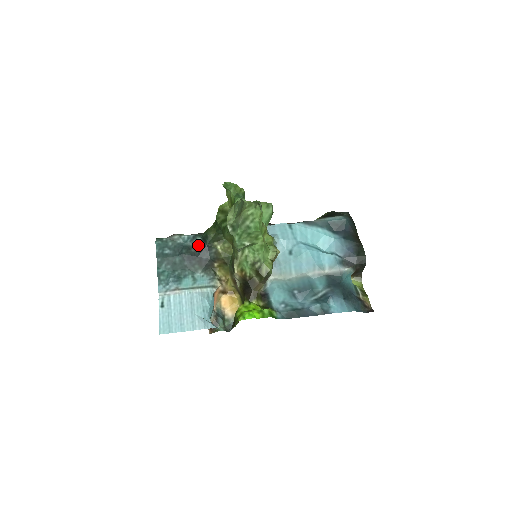
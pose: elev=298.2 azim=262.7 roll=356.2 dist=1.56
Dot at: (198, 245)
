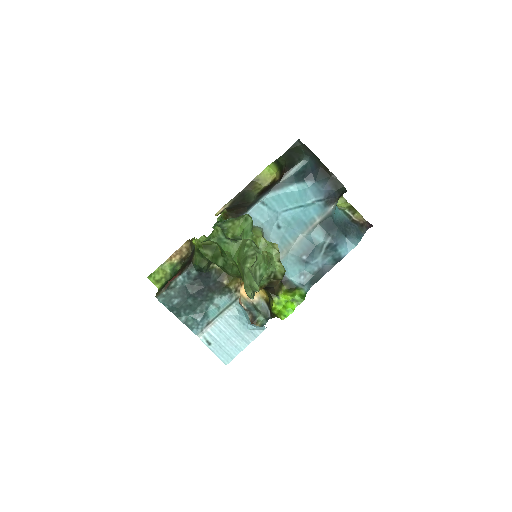
Dot at: (197, 277)
